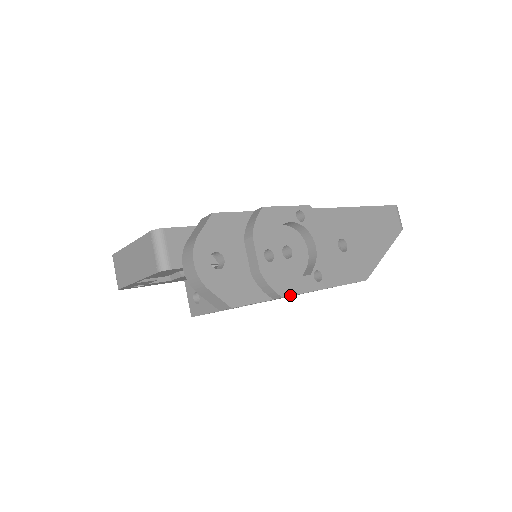
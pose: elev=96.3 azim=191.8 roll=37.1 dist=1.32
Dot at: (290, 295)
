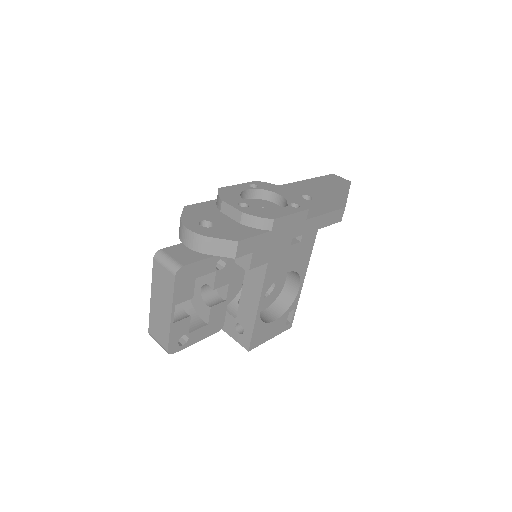
Dot at: (279, 217)
